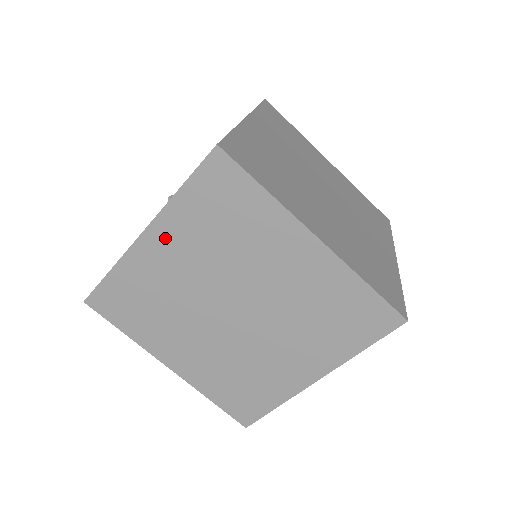
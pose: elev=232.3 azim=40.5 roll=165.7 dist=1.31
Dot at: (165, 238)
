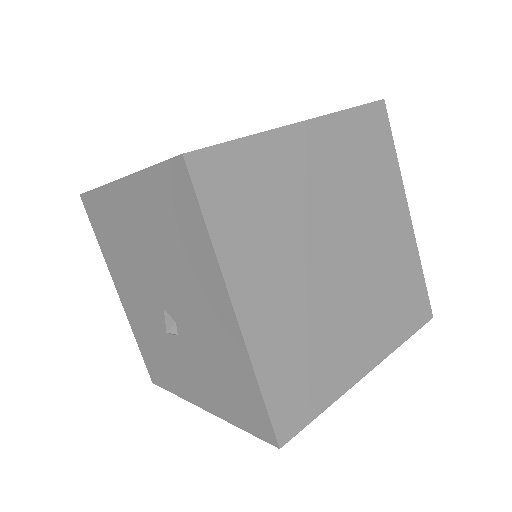
Dot at: occluded
